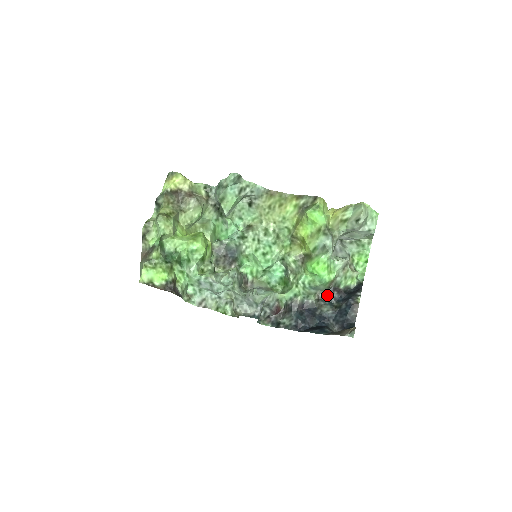
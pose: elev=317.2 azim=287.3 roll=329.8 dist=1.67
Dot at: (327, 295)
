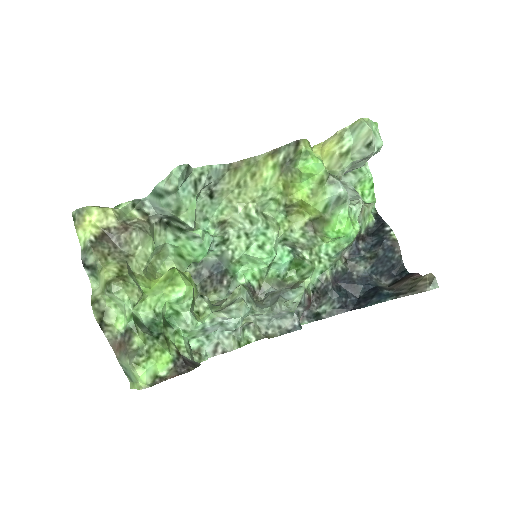
Dot at: (353, 250)
